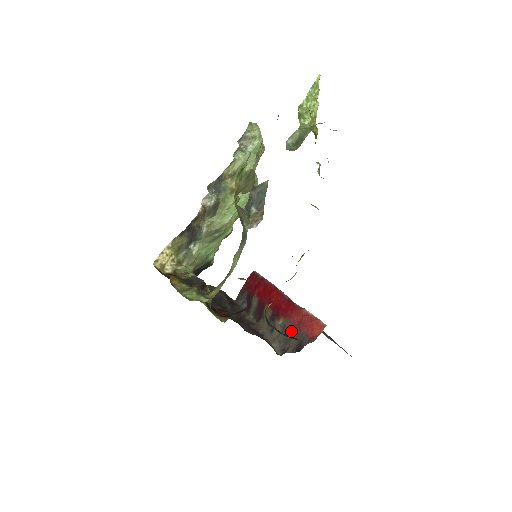
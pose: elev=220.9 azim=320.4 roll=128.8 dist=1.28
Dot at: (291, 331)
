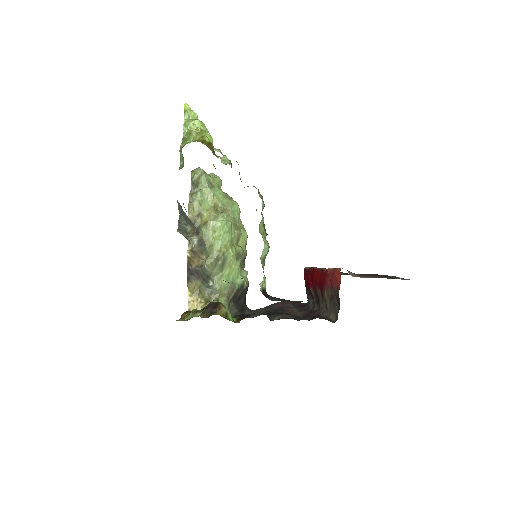
Dot at: (332, 295)
